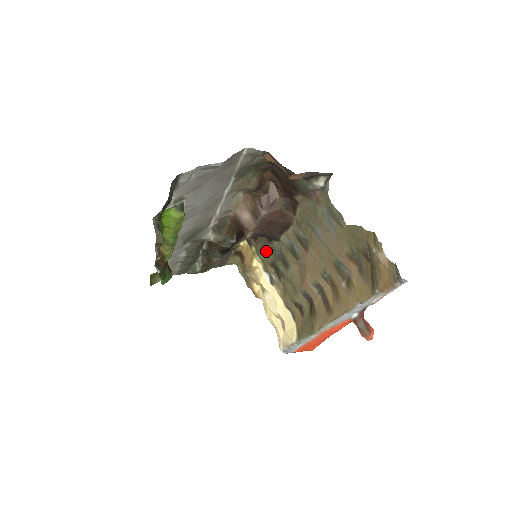
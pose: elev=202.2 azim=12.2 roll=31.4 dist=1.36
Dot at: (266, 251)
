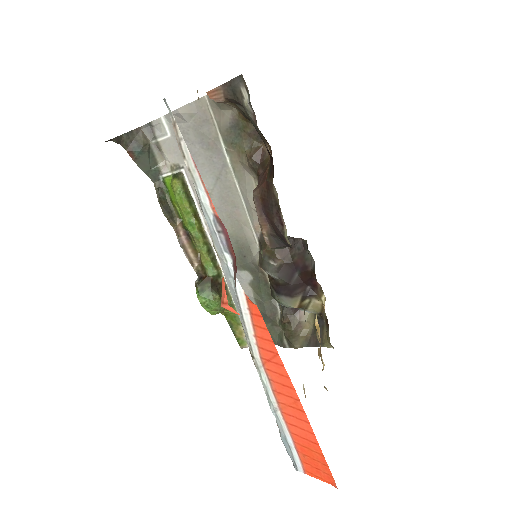
Dot at: occluded
